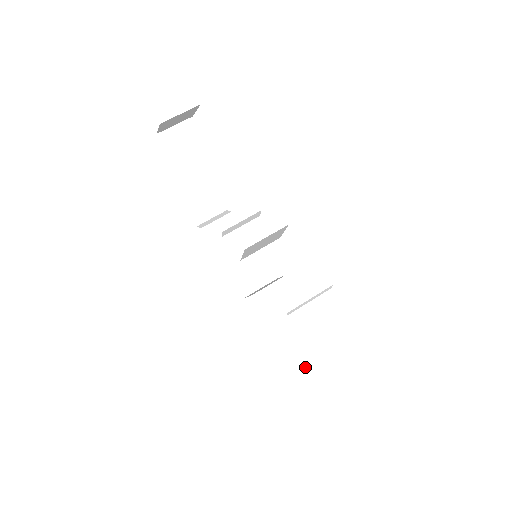
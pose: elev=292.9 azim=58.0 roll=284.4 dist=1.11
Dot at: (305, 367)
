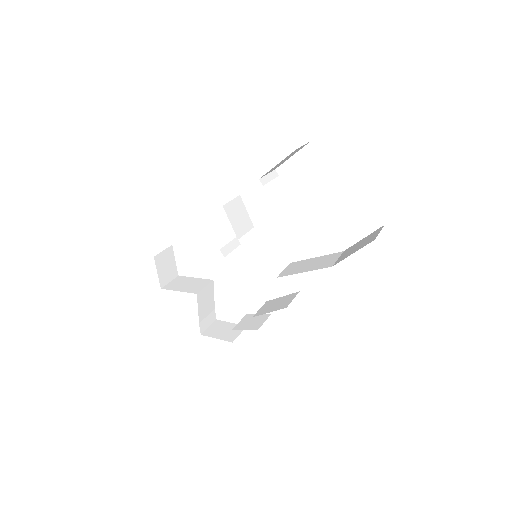
Dot at: (345, 257)
